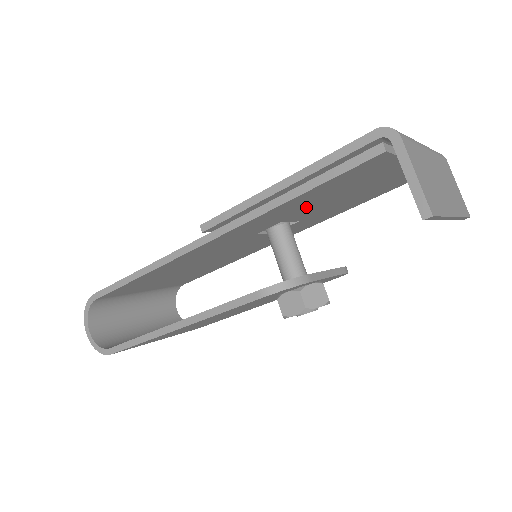
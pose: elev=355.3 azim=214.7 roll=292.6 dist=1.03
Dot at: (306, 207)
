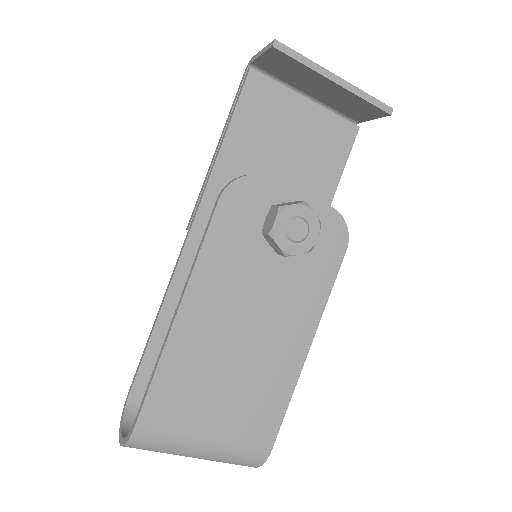
Dot at: (258, 171)
